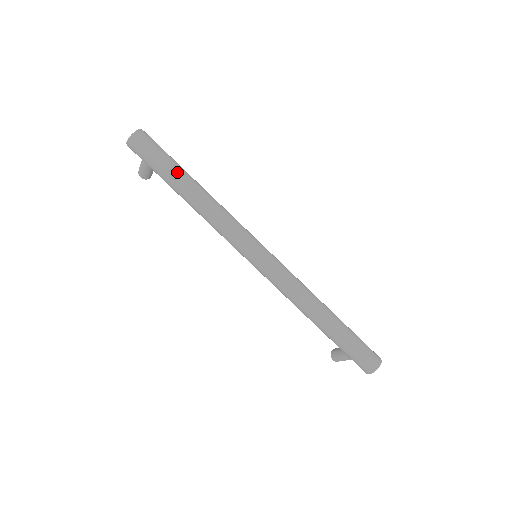
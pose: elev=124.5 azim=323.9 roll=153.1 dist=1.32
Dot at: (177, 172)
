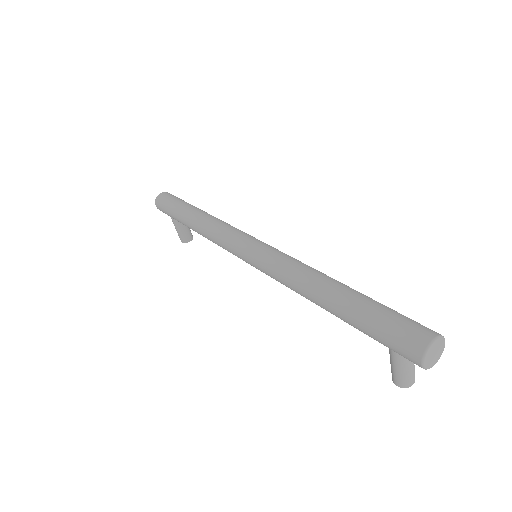
Dot at: (184, 207)
